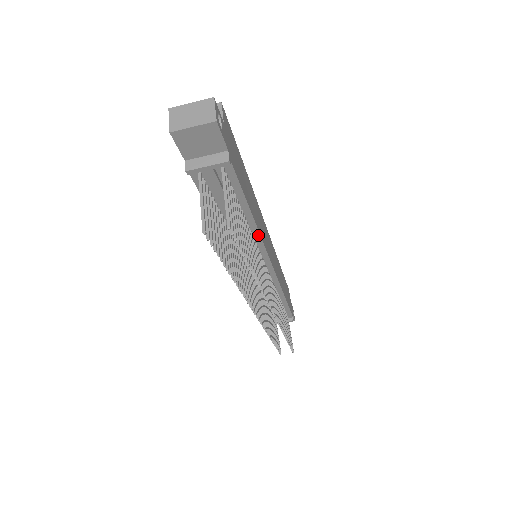
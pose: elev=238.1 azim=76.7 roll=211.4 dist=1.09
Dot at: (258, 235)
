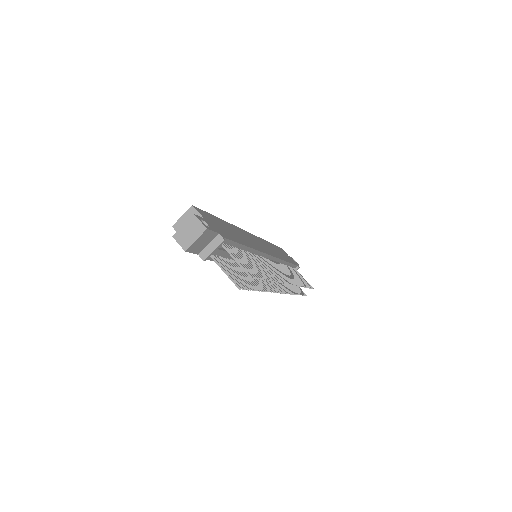
Dot at: (255, 251)
